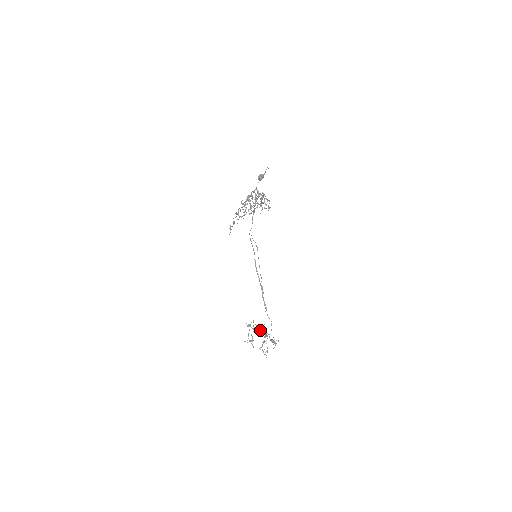
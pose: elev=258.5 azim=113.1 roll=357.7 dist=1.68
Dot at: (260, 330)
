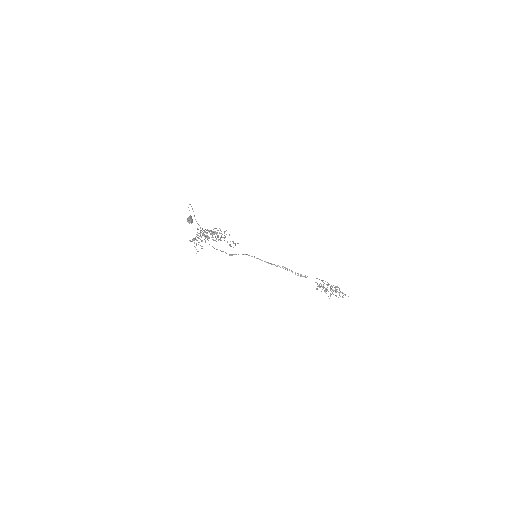
Dot at: (323, 287)
